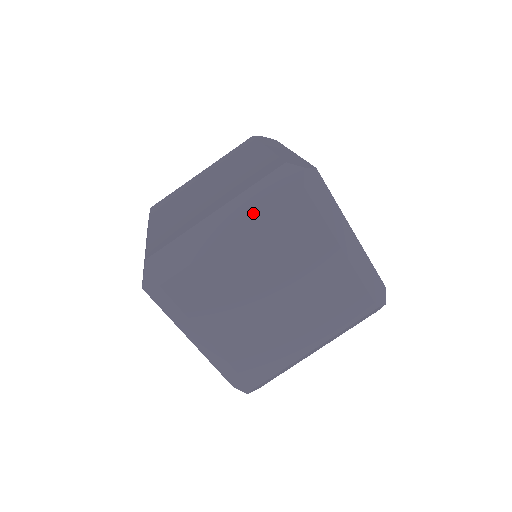
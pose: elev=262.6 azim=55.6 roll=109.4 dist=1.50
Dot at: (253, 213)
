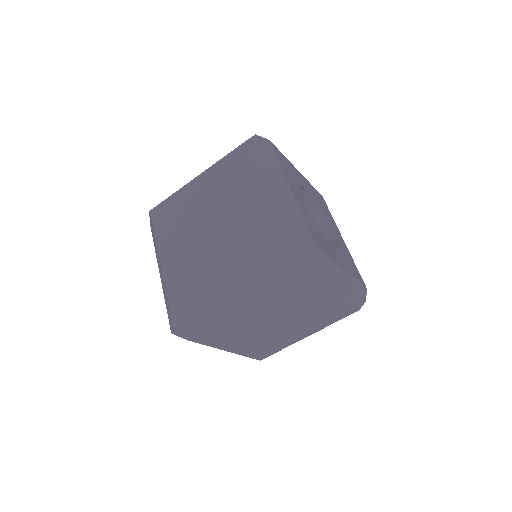
Dot at: (261, 292)
